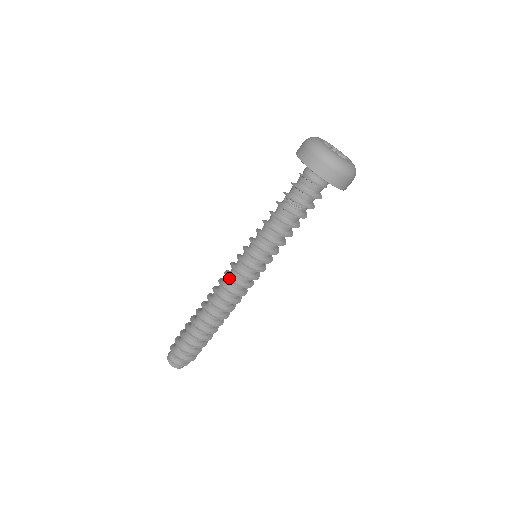
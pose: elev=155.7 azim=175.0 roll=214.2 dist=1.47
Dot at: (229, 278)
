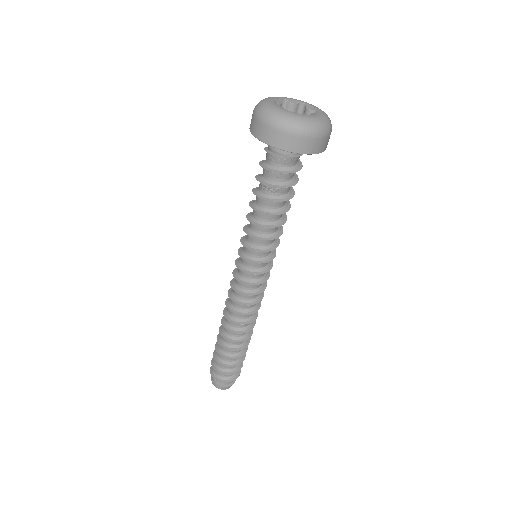
Dot at: (233, 286)
